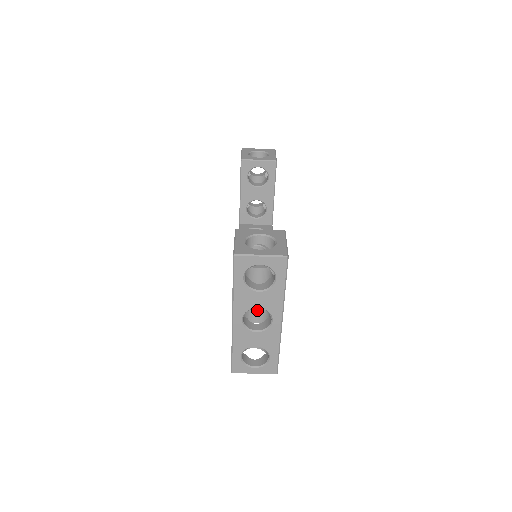
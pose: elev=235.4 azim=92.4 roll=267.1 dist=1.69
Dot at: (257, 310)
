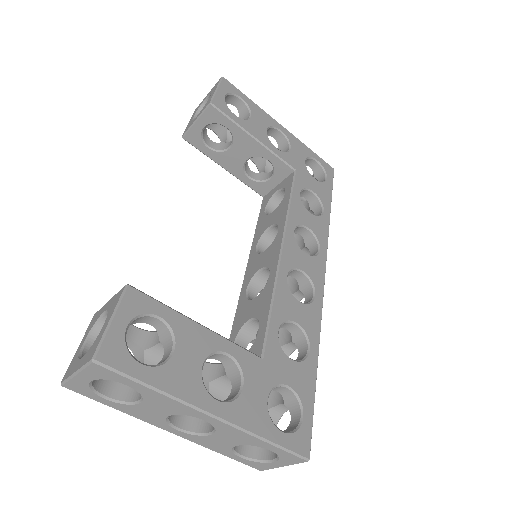
Dot at: occluded
